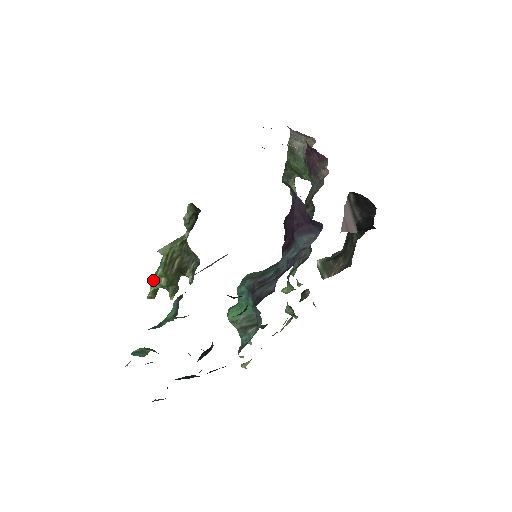
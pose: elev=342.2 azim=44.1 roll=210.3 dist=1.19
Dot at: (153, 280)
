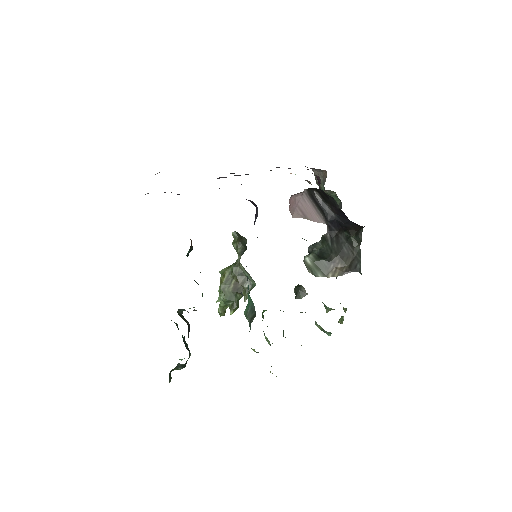
Dot at: (218, 297)
